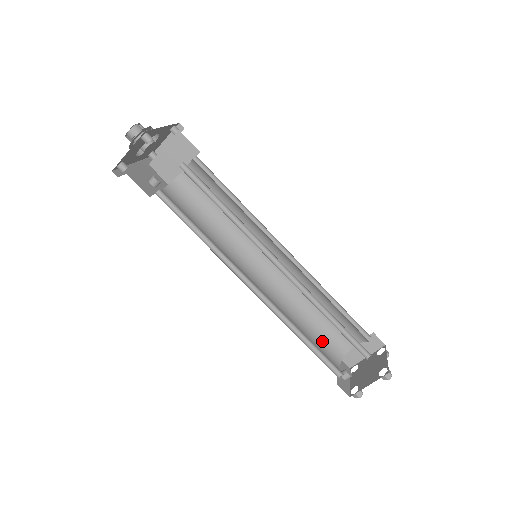
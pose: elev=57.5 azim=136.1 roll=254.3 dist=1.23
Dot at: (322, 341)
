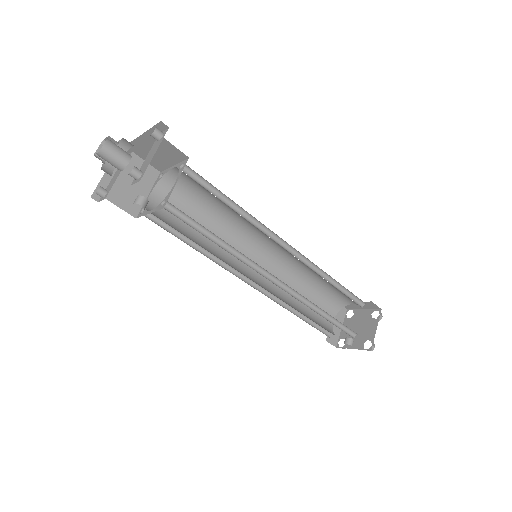
Dot at: (319, 325)
